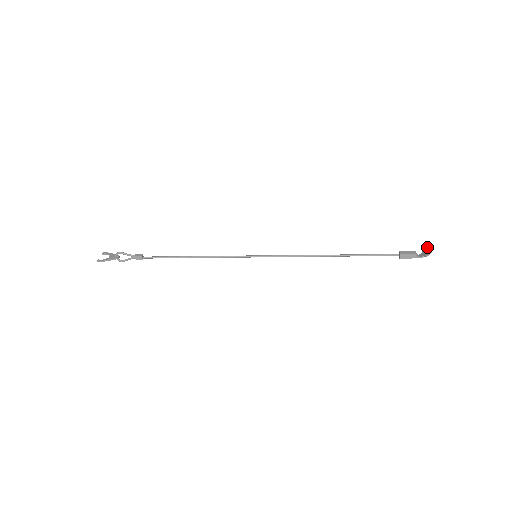
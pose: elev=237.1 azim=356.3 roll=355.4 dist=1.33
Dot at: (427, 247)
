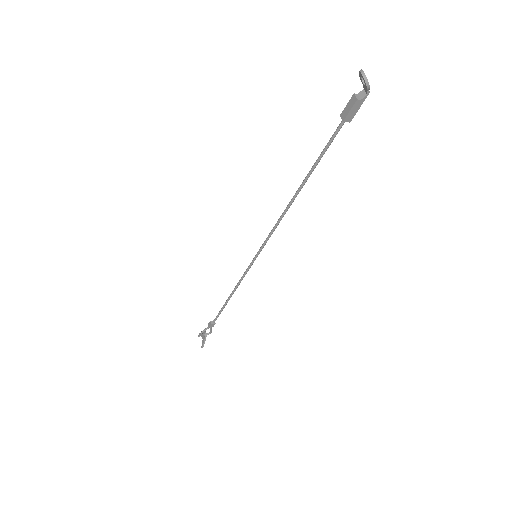
Dot at: occluded
